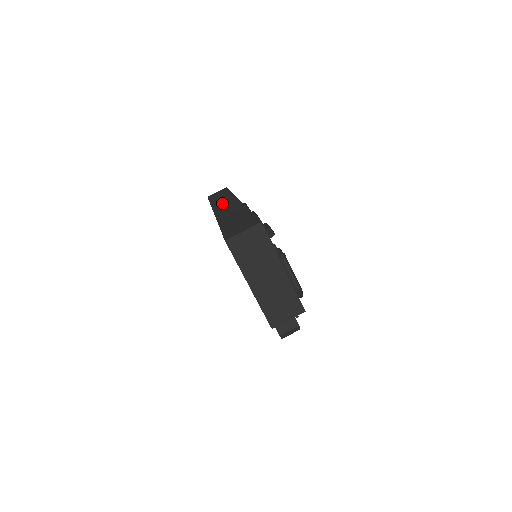
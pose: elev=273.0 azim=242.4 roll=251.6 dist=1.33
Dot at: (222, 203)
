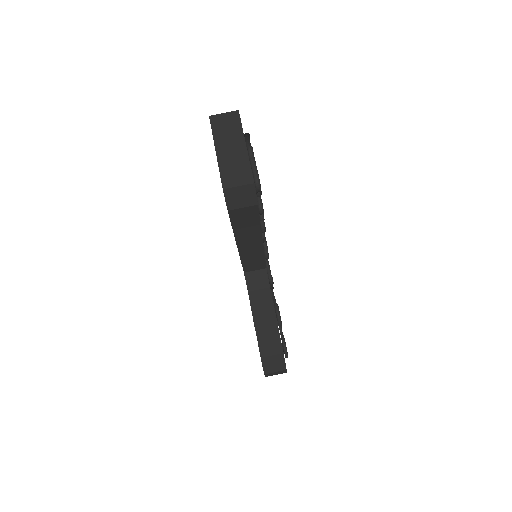
Dot at: occluded
